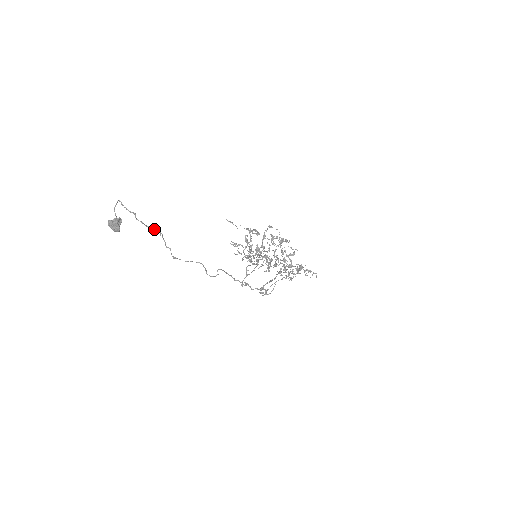
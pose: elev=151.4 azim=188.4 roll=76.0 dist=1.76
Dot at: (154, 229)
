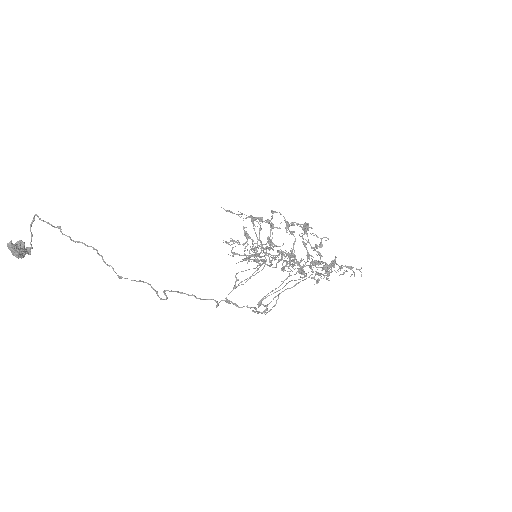
Dot at: (85, 244)
